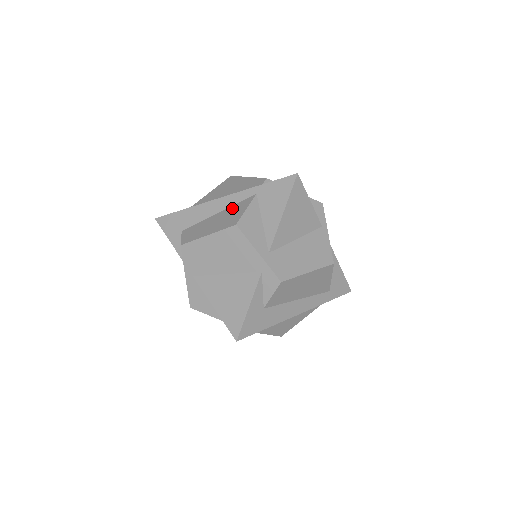
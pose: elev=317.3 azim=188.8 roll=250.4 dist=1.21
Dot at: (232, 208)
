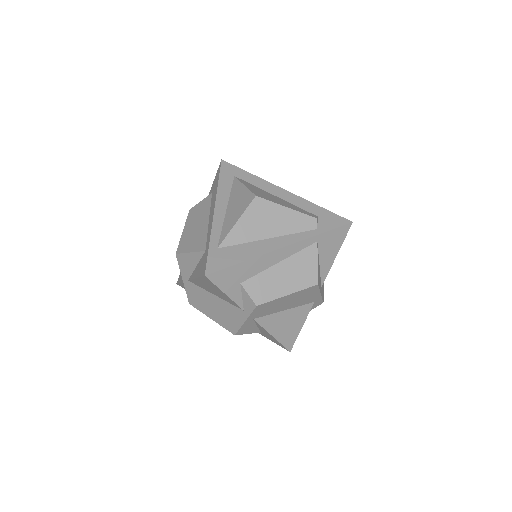
Dot at: (298, 258)
